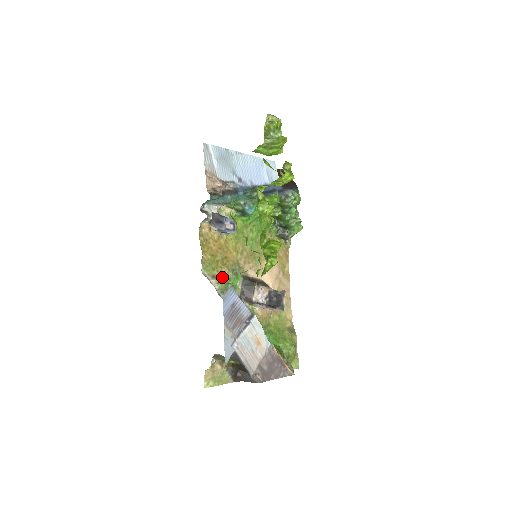
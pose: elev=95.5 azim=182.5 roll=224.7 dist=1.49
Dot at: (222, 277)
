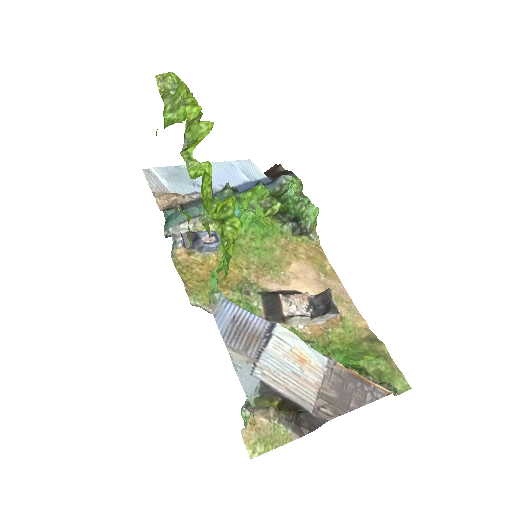
Dot at: occluded
